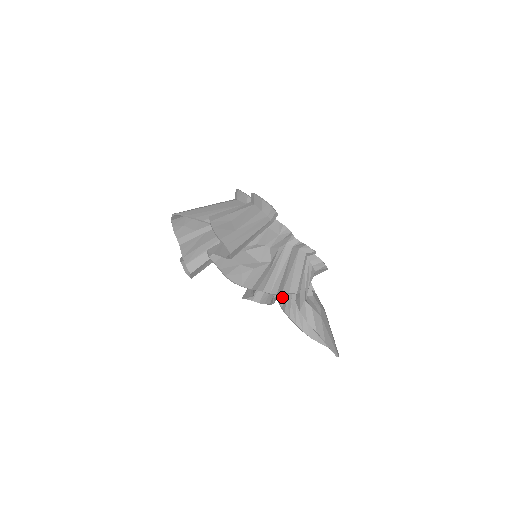
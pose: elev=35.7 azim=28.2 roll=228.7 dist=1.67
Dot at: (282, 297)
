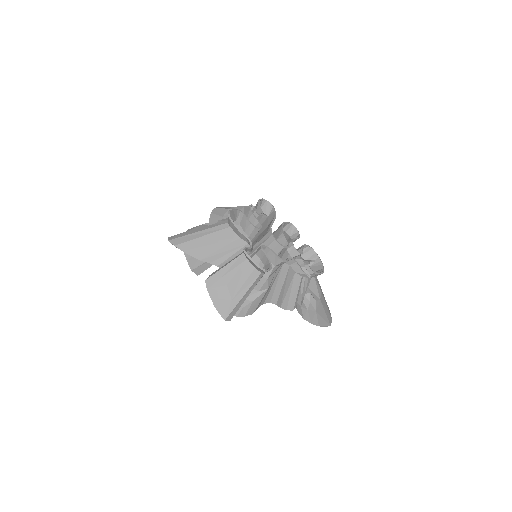
Dot at: occluded
